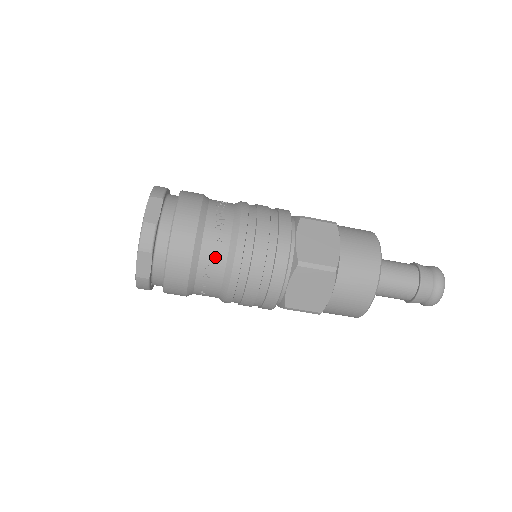
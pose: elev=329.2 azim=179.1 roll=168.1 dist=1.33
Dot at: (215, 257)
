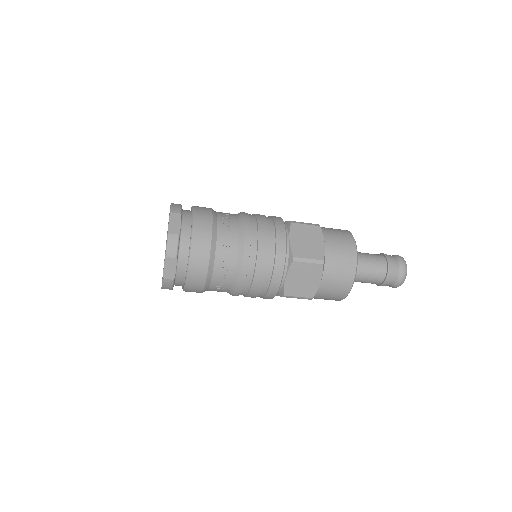
Dot at: (220, 290)
